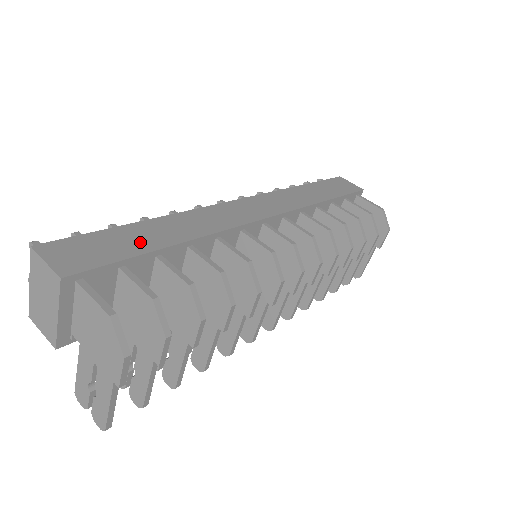
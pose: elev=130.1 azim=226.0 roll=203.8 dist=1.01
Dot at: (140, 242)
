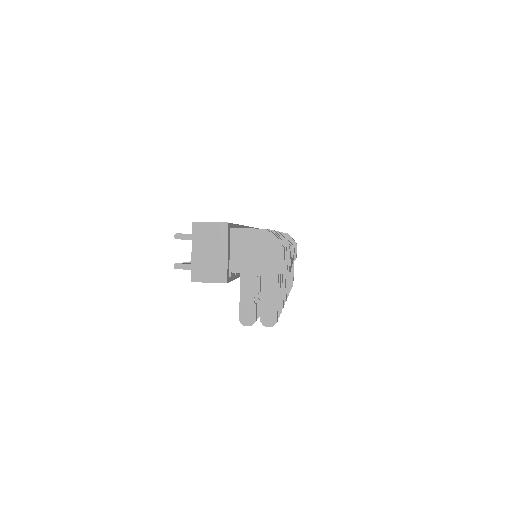
Dot at: occluded
